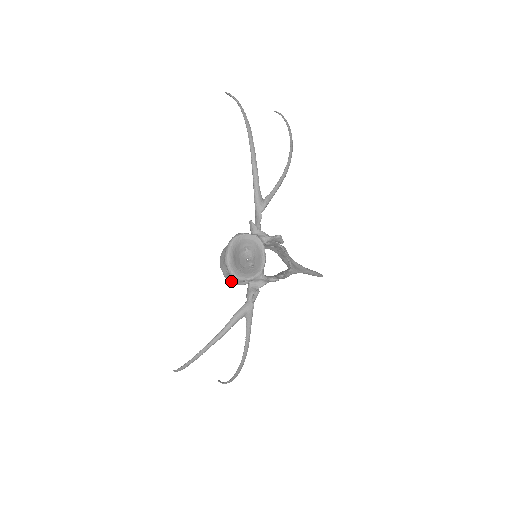
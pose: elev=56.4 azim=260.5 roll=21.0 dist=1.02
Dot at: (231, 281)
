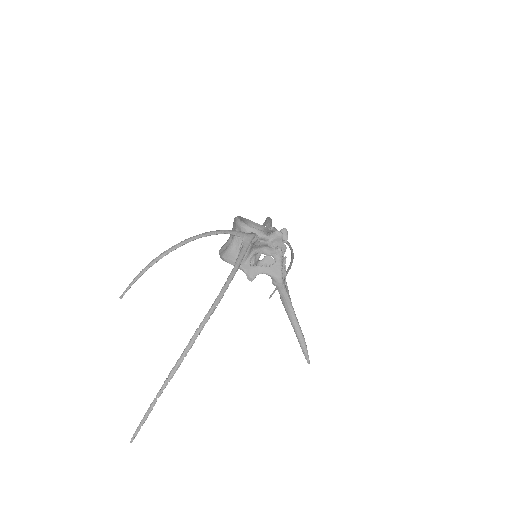
Dot at: (227, 255)
